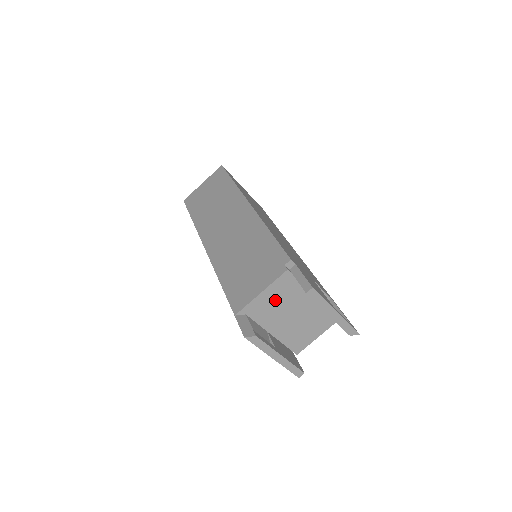
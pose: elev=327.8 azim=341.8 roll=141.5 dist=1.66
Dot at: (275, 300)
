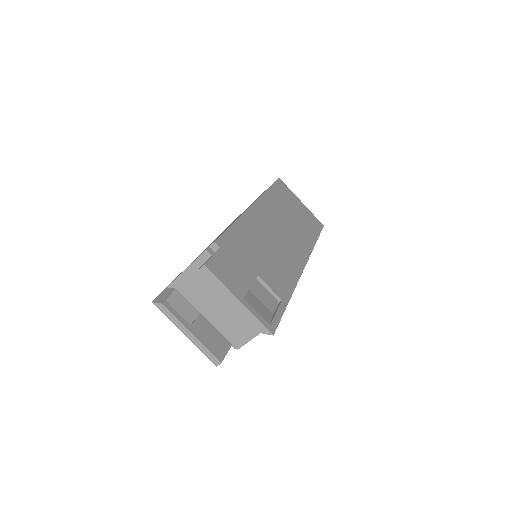
Dot at: (201, 280)
